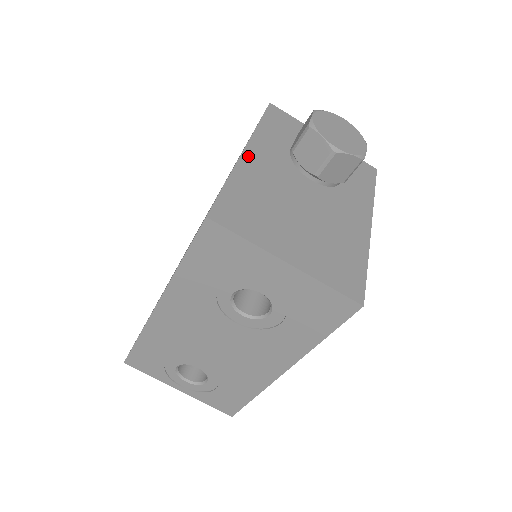
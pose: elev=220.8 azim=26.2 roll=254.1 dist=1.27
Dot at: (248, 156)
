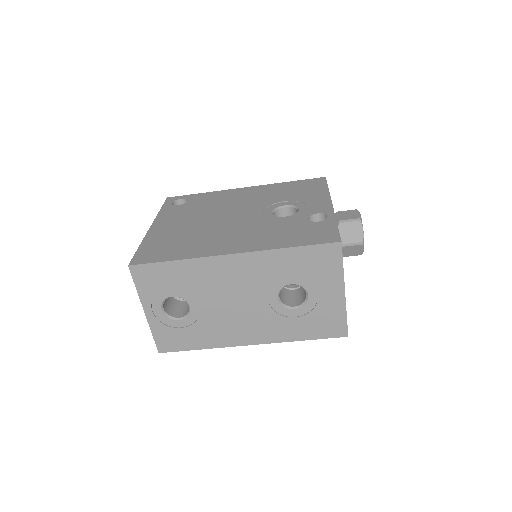
Dot at: occluded
